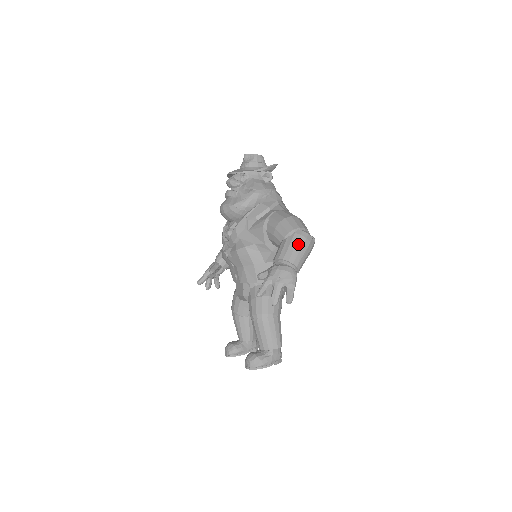
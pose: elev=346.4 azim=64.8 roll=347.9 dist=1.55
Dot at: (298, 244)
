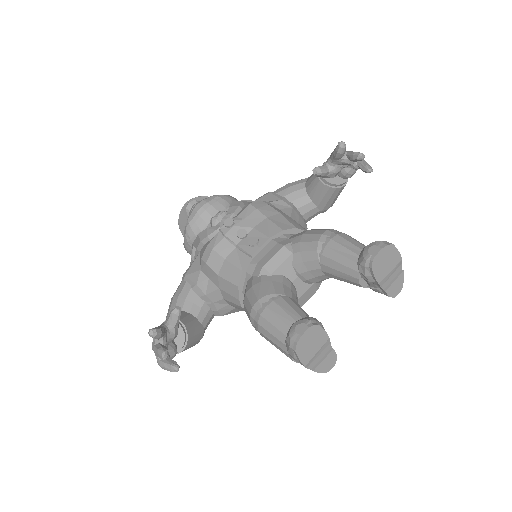
Dot at: occluded
